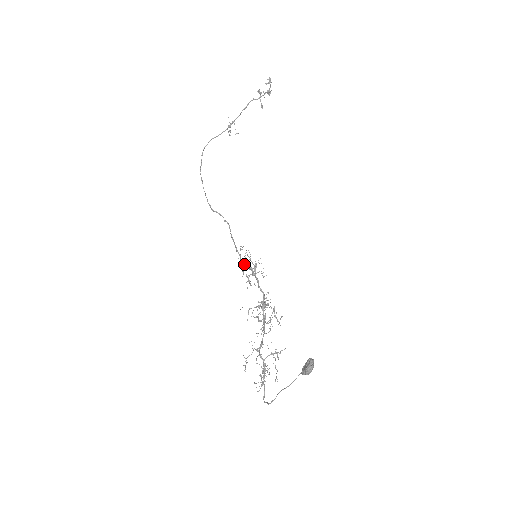
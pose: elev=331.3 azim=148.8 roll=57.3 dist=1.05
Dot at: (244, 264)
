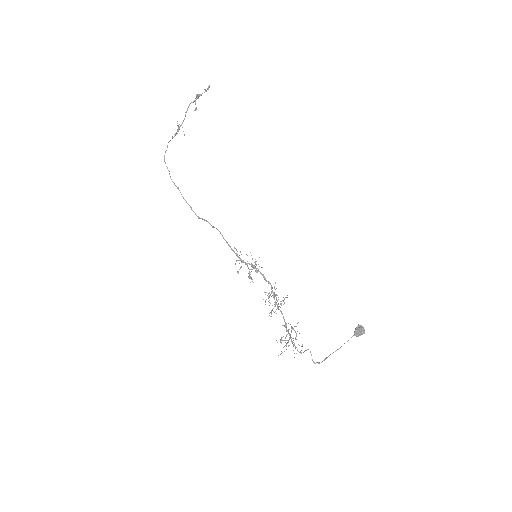
Dot at: occluded
